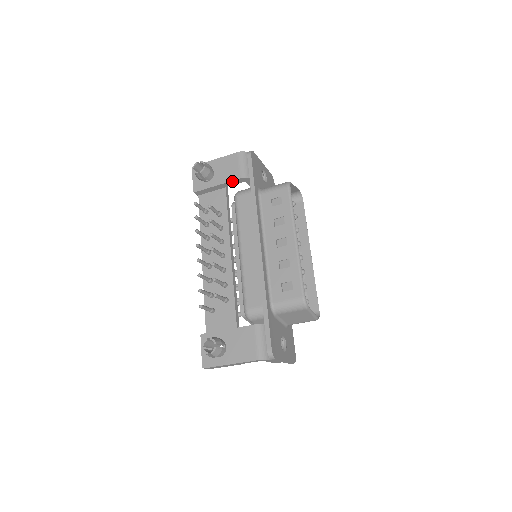
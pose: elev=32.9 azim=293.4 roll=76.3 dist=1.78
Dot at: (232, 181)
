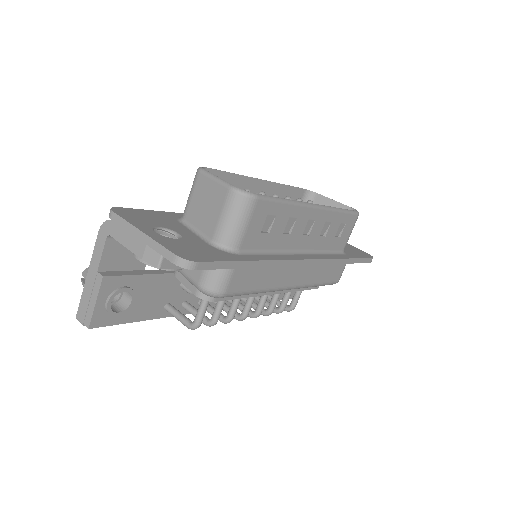
Dot at: occluded
